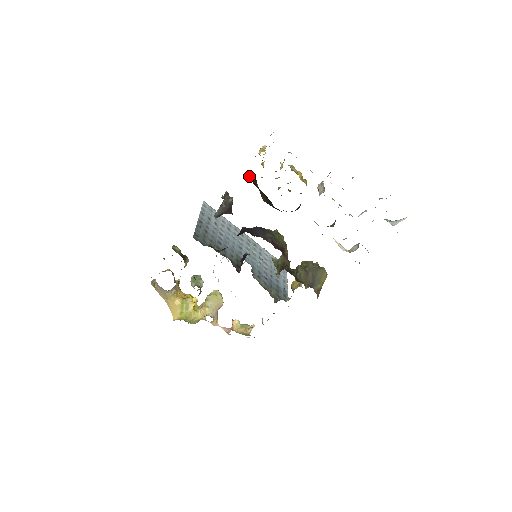
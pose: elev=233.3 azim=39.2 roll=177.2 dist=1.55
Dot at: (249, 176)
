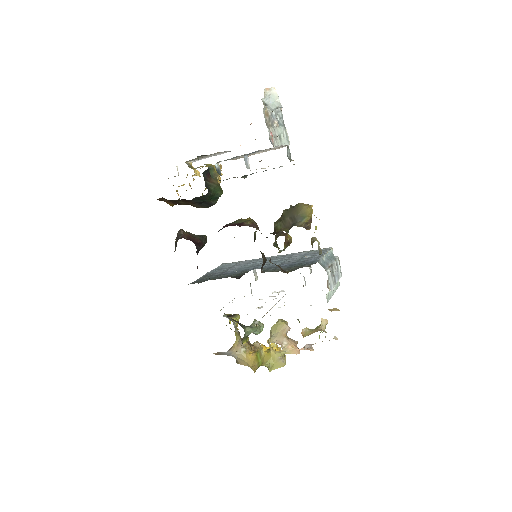
Dot at: (169, 203)
